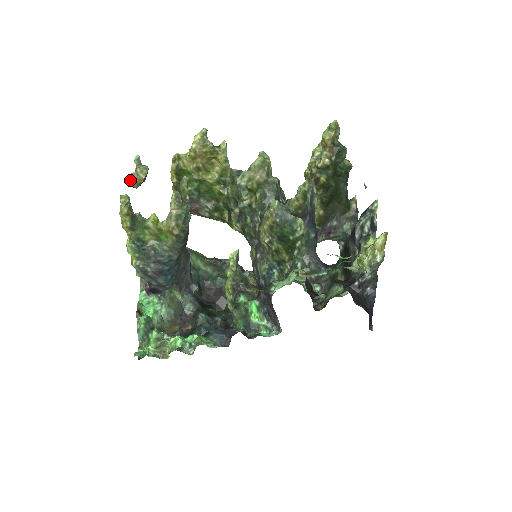
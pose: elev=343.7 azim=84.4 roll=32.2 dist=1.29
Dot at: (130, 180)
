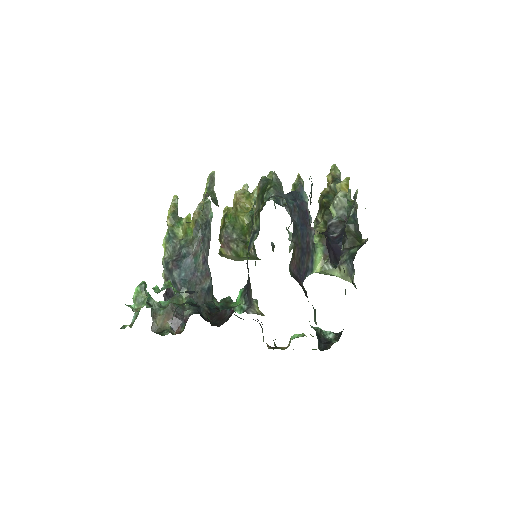
Dot at: occluded
